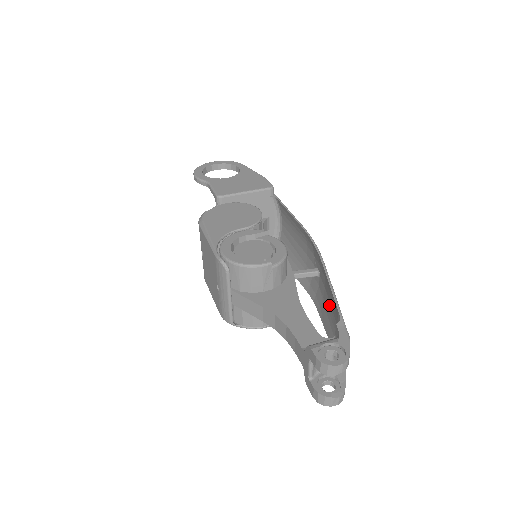
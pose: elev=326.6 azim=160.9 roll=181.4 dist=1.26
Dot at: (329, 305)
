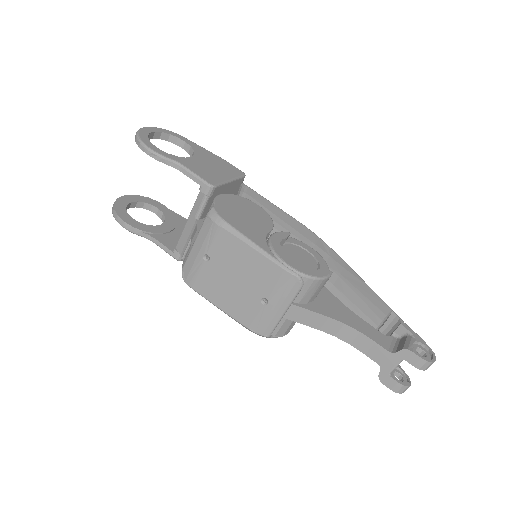
Dot at: (347, 302)
